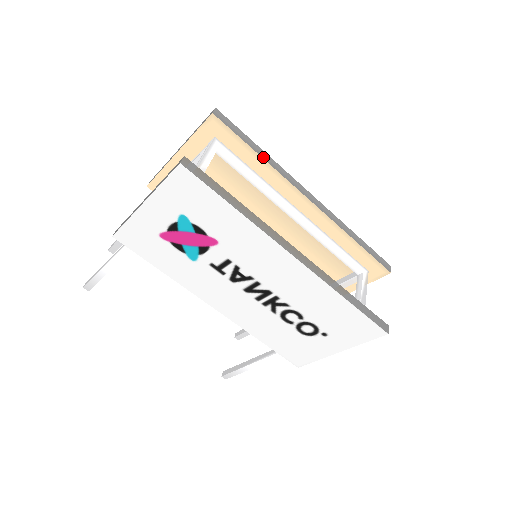
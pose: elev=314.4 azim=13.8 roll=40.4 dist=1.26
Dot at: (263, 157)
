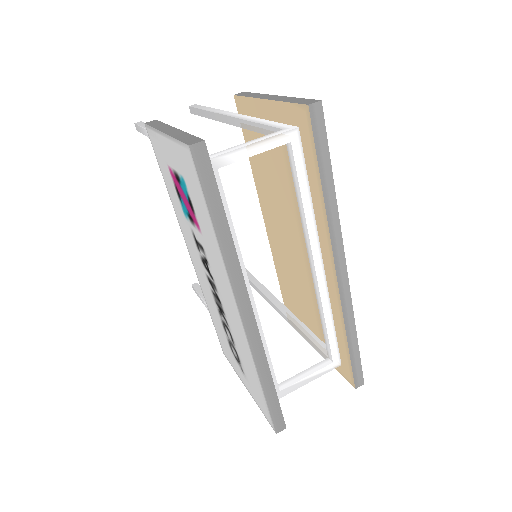
Dot at: (325, 194)
